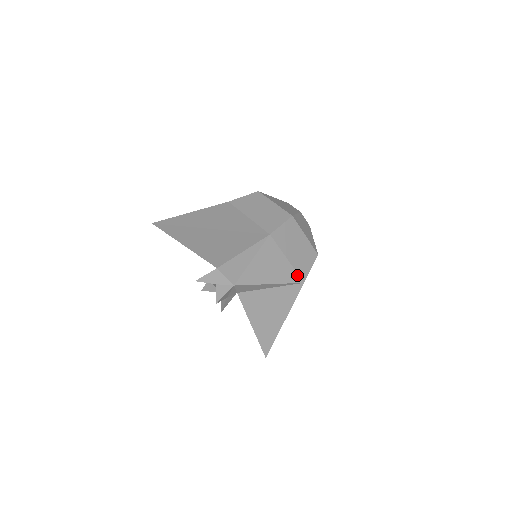
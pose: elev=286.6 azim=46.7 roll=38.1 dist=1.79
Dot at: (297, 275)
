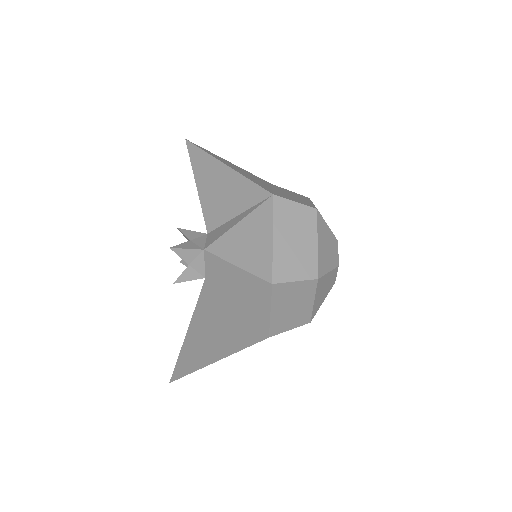
Dot at: (271, 267)
